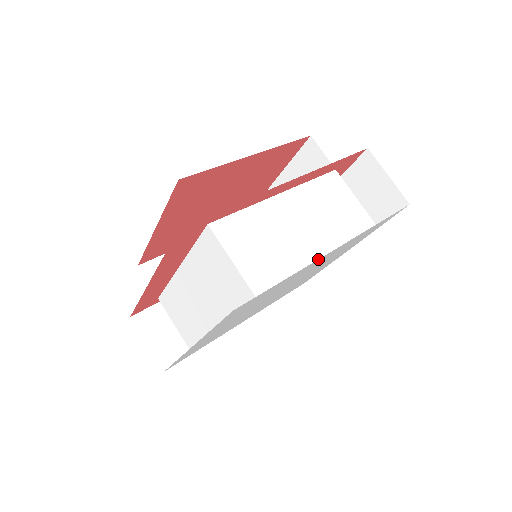
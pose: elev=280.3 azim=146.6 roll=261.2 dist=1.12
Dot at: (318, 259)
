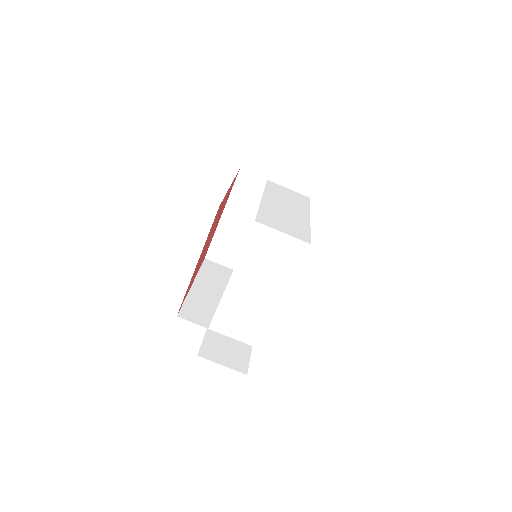
Dot at: occluded
